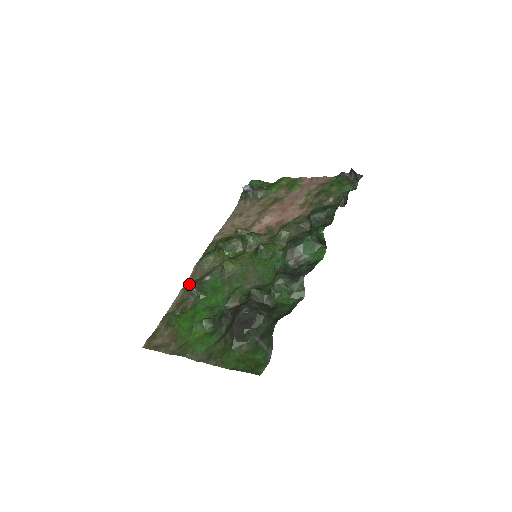
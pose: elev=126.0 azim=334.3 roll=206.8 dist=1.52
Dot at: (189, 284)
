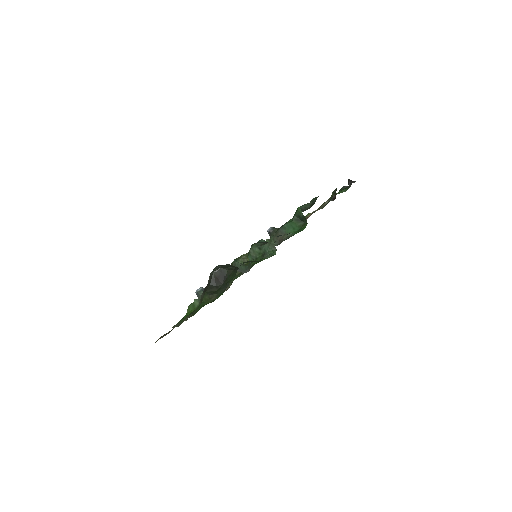
Dot at: (198, 289)
